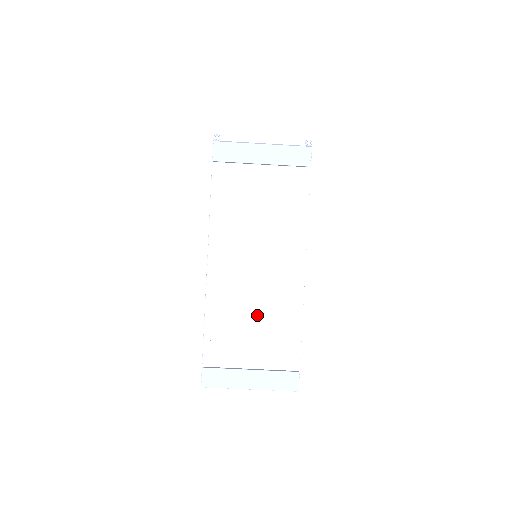
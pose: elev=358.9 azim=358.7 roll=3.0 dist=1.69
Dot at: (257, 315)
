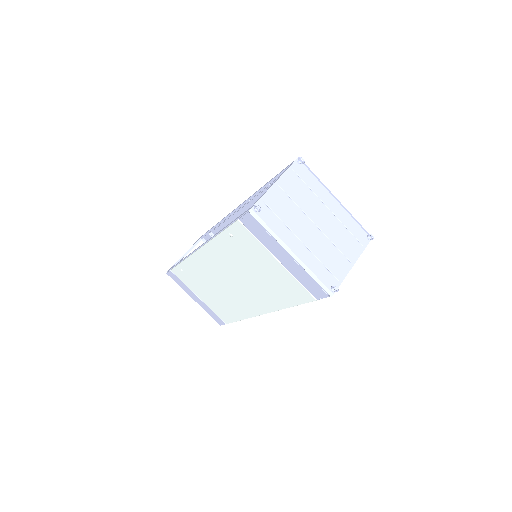
Dot at: (216, 292)
